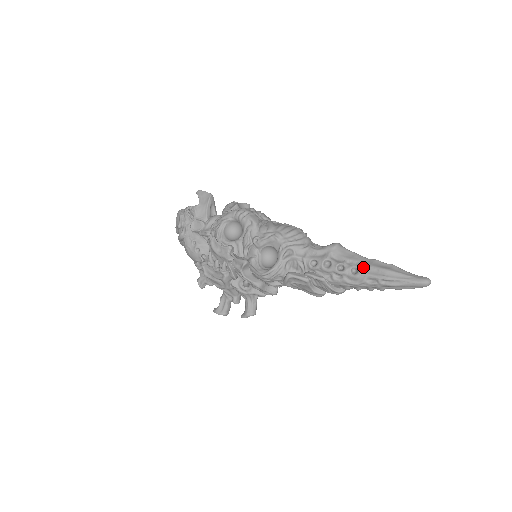
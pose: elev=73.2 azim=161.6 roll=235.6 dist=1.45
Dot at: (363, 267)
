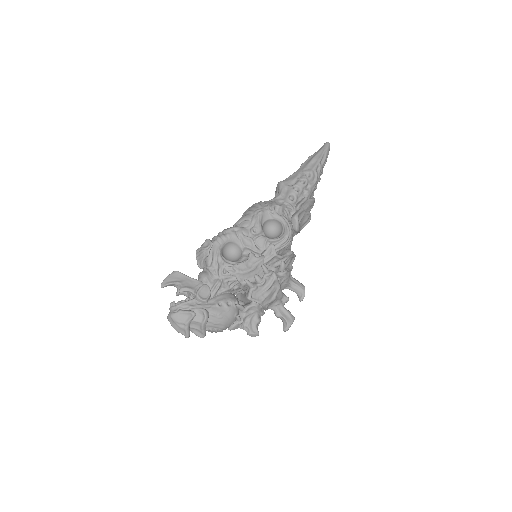
Dot at: (307, 170)
